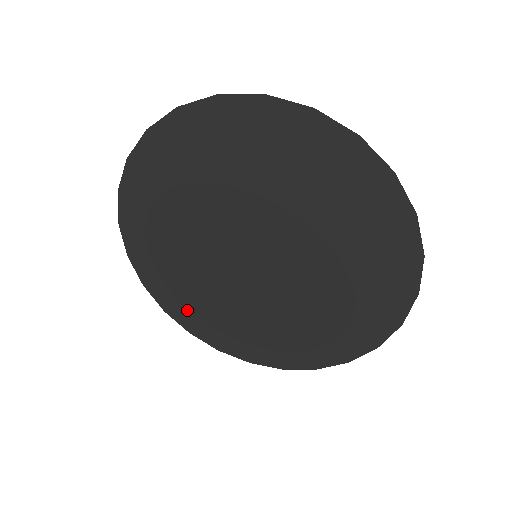
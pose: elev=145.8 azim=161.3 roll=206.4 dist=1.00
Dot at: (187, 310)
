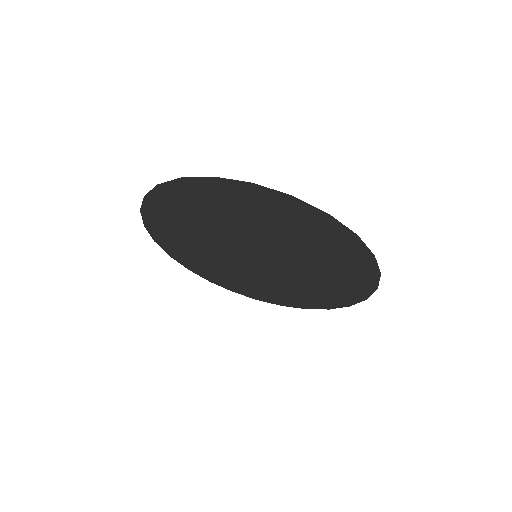
Dot at: (162, 224)
